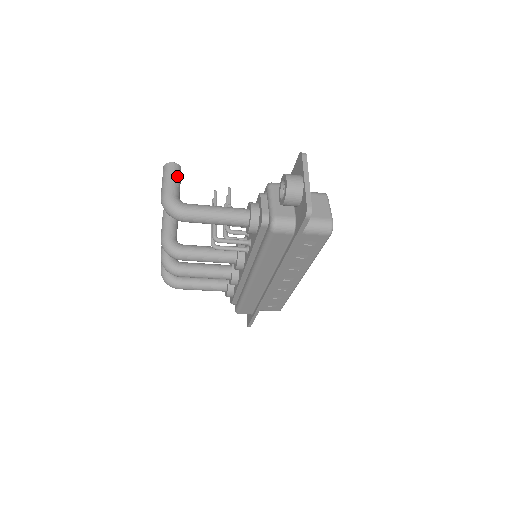
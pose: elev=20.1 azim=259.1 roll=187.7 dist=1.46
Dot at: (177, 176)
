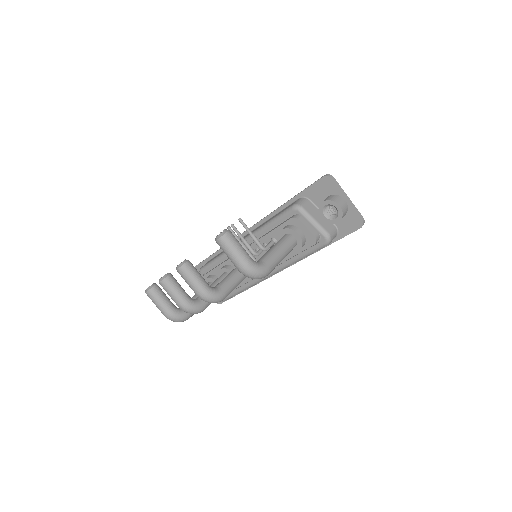
Dot at: (238, 242)
